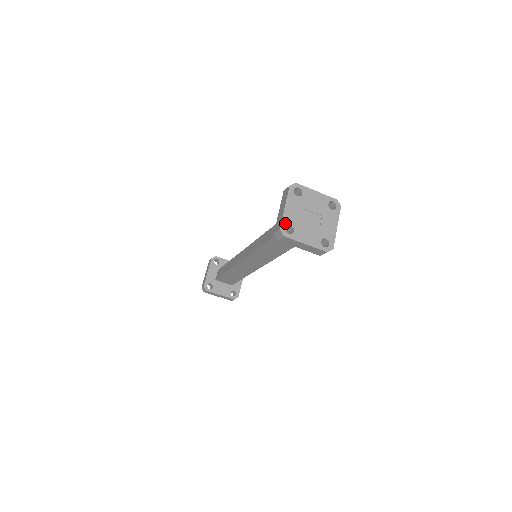
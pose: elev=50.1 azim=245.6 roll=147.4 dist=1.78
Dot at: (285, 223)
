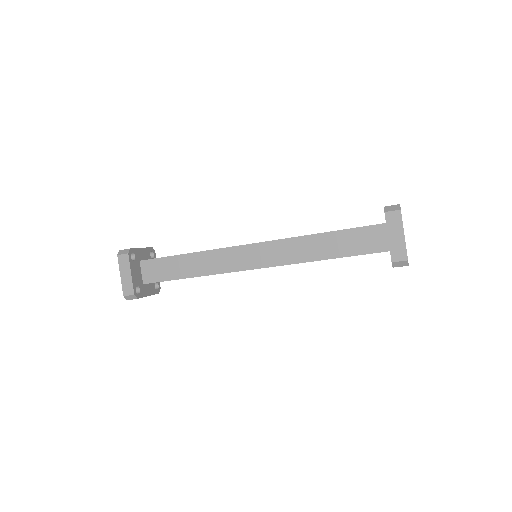
Dot at: occluded
